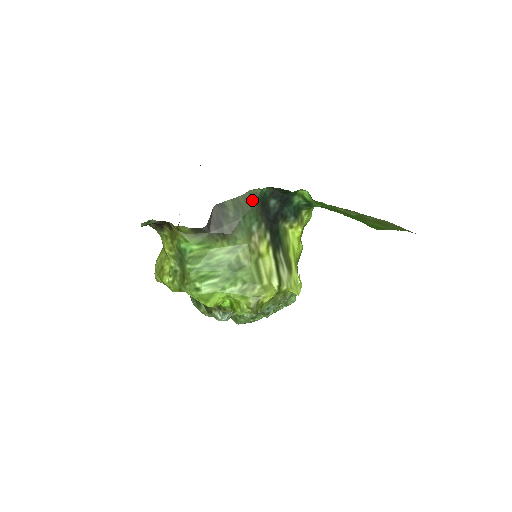
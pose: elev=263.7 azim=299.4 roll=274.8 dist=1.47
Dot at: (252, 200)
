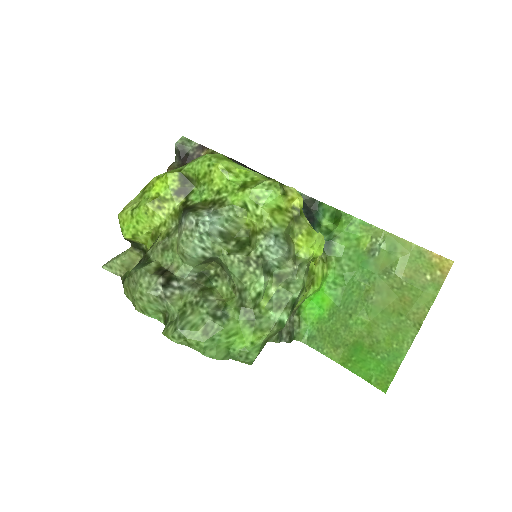
Dot at: occluded
